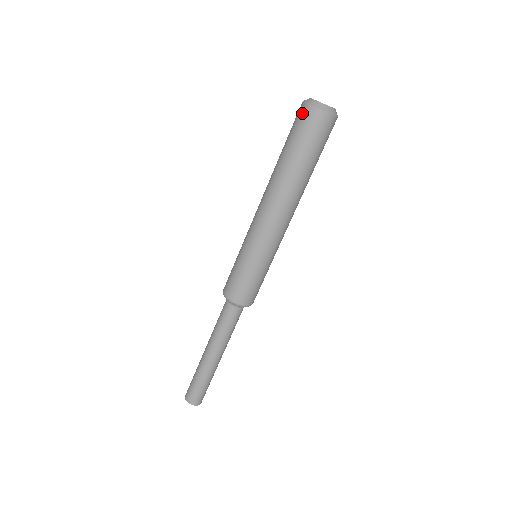
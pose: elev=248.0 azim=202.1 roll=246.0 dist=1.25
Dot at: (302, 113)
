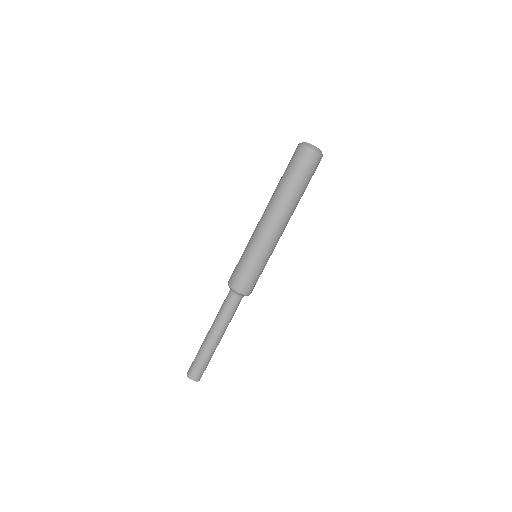
Dot at: (295, 150)
